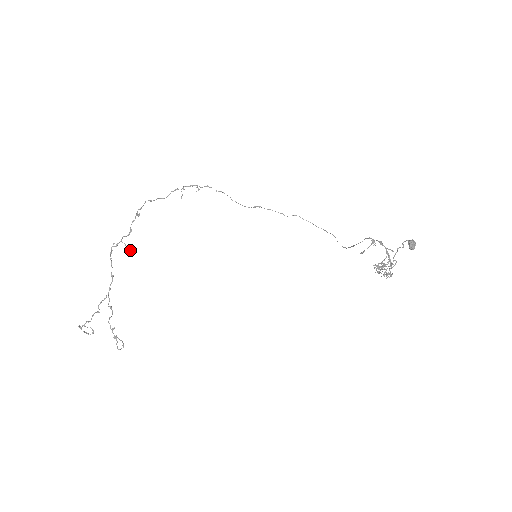
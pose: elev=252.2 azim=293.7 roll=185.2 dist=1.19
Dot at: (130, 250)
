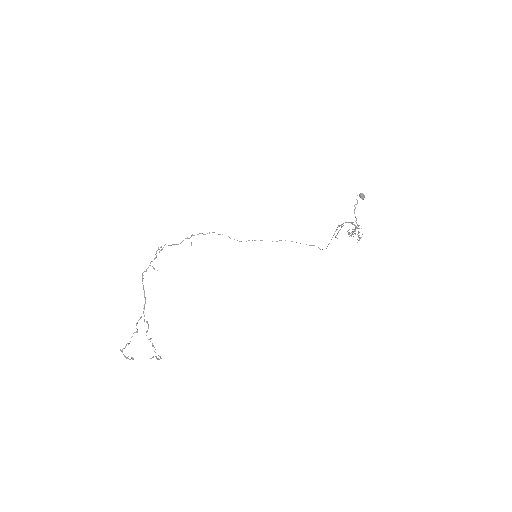
Dot at: (157, 270)
